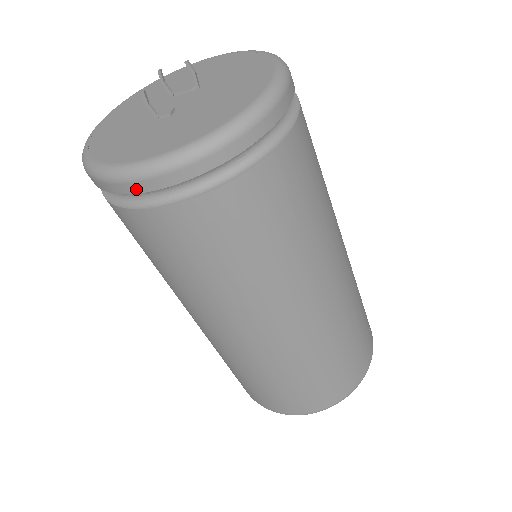
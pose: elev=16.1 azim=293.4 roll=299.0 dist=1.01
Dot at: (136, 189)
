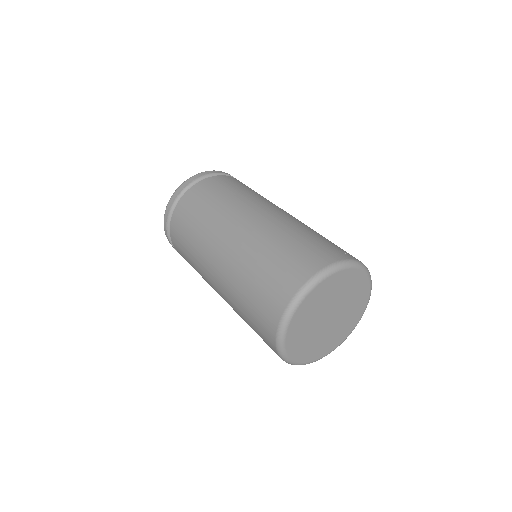
Dot at: (168, 211)
